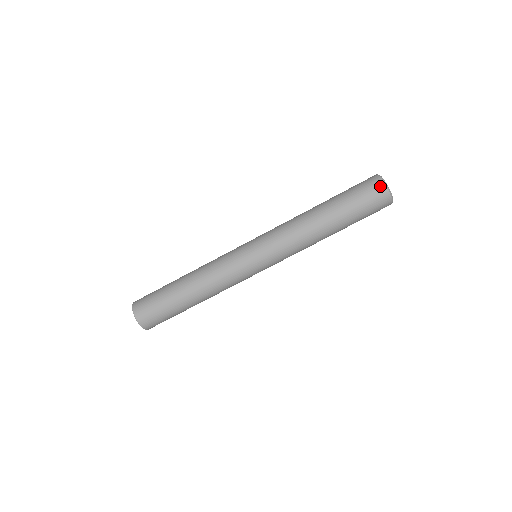
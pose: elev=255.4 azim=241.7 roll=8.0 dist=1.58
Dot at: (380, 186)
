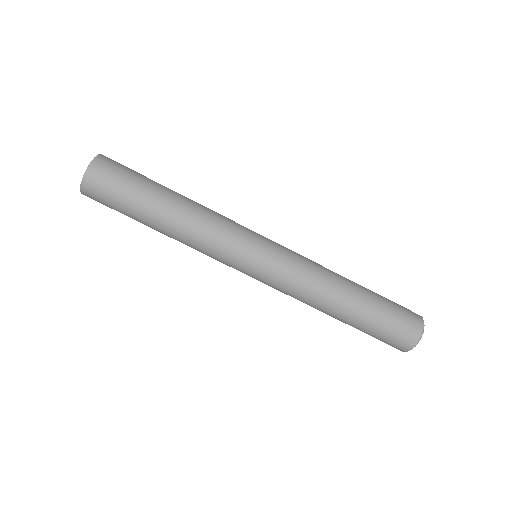
Dot at: (414, 337)
